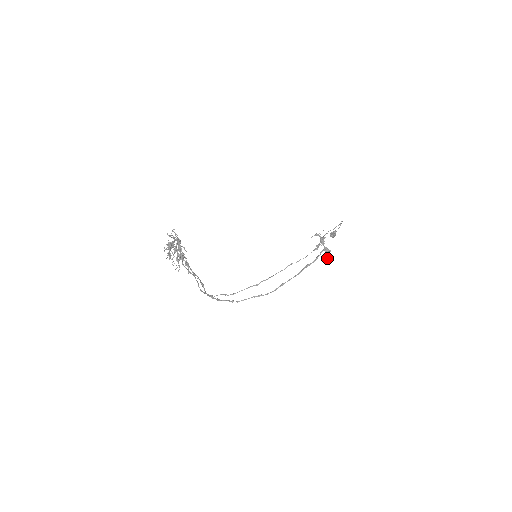
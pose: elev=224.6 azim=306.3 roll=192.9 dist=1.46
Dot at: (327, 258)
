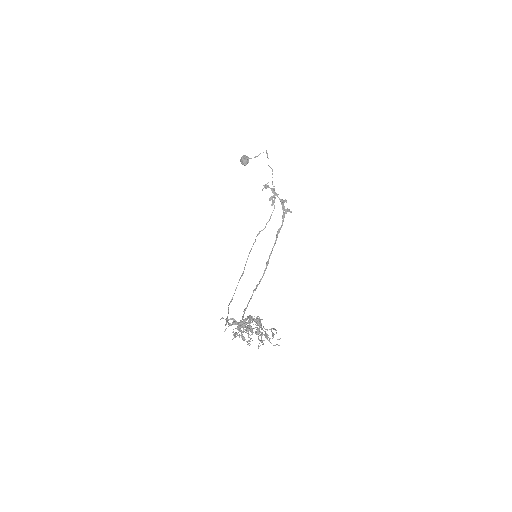
Dot at: (287, 211)
